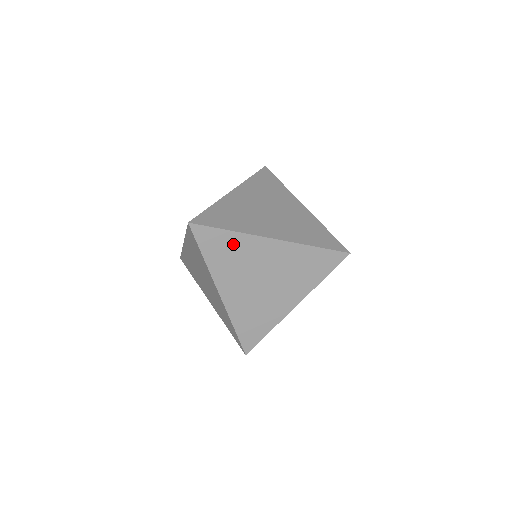
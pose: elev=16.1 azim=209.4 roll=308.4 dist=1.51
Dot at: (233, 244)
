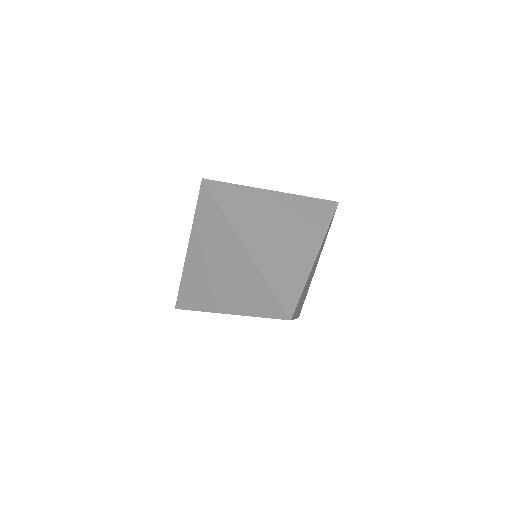
Dot at: occluded
